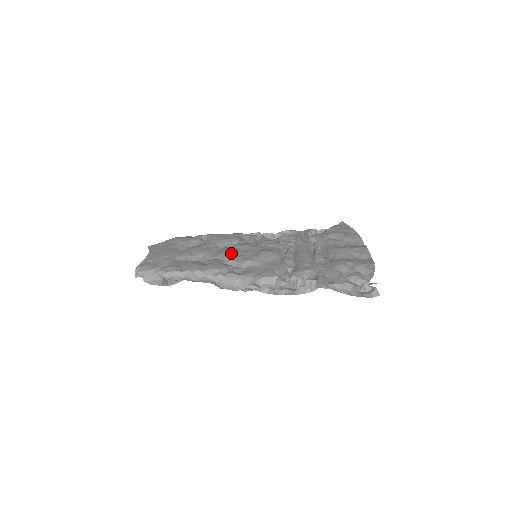
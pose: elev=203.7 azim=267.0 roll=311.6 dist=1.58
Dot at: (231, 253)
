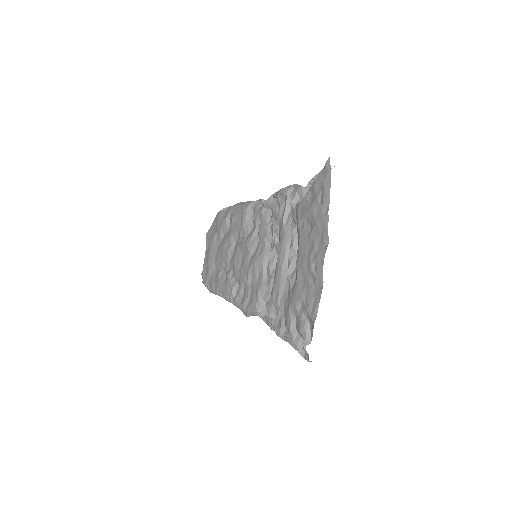
Dot at: (237, 261)
